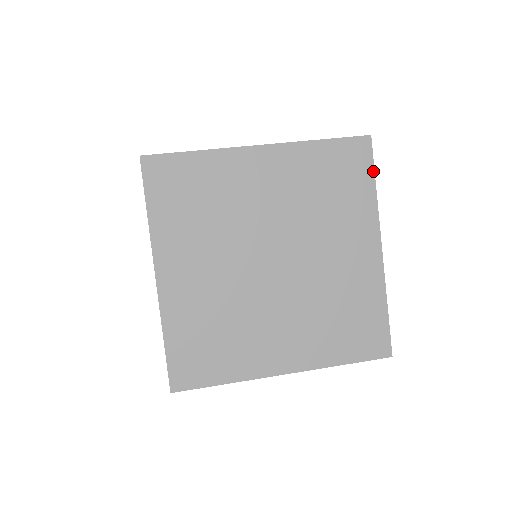
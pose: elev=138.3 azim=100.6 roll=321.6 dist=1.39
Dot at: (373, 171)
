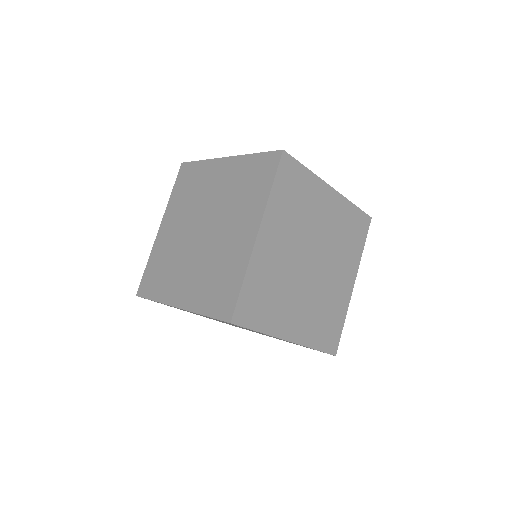
Dot at: (274, 175)
